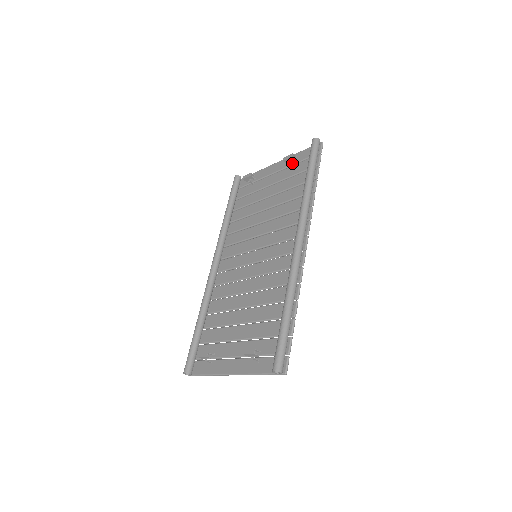
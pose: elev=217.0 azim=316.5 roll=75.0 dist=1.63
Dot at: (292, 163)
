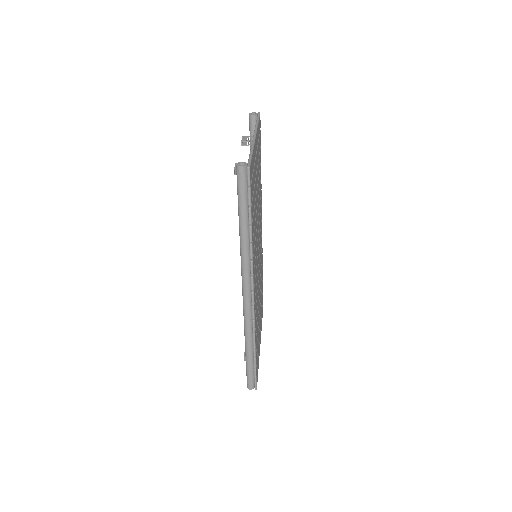
Dot at: occluded
